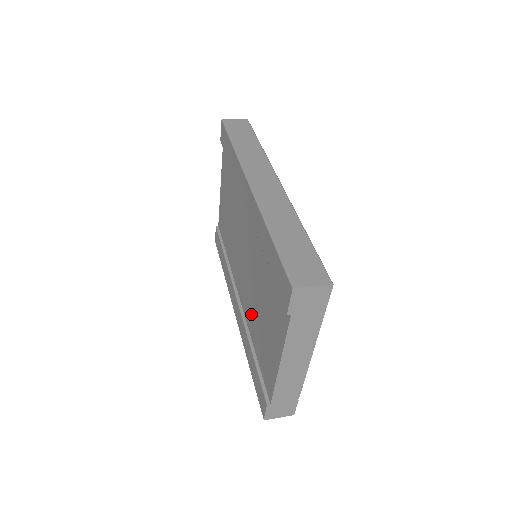
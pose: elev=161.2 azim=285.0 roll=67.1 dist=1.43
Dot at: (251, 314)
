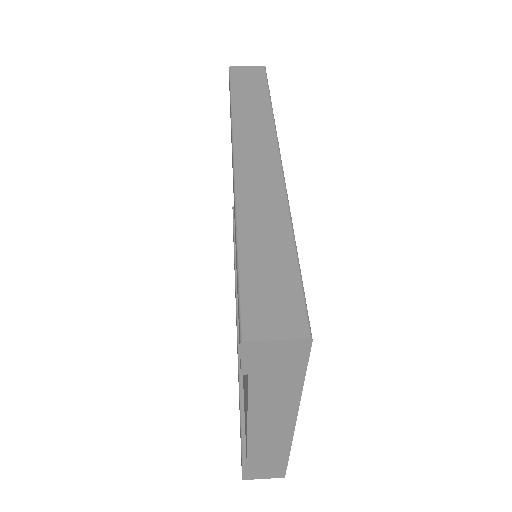
Dot at: occluded
